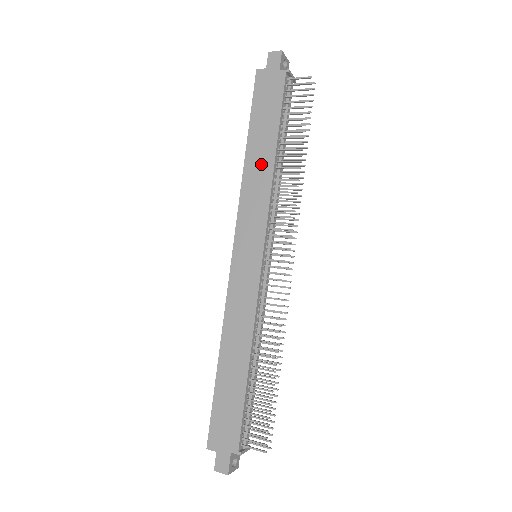
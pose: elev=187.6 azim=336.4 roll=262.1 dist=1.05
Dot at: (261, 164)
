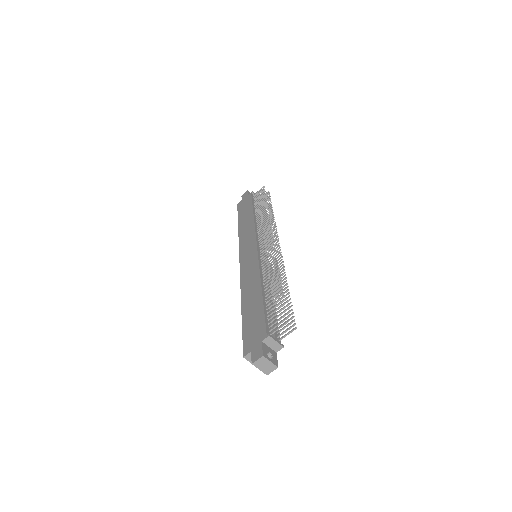
Dot at: (247, 222)
